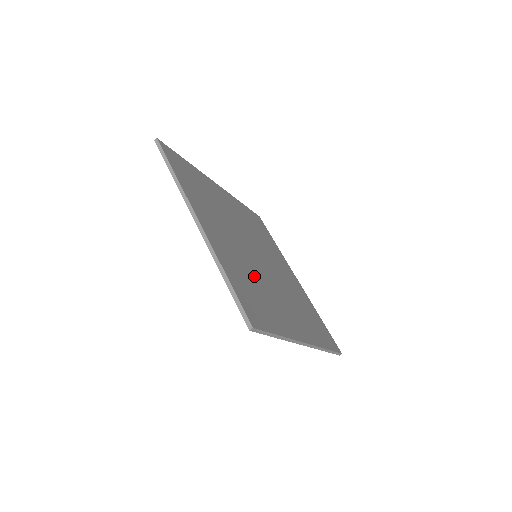
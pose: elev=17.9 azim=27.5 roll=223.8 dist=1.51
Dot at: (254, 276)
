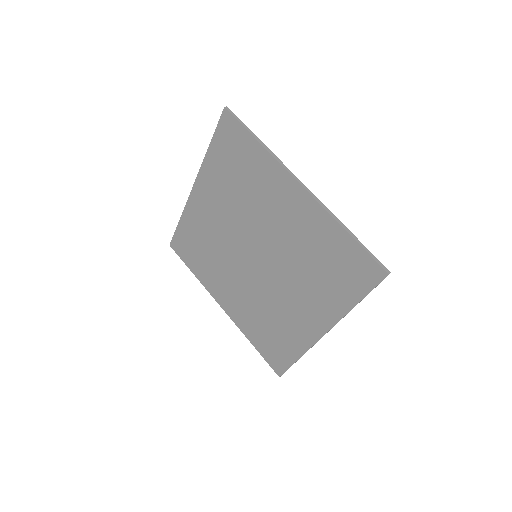
Dot at: (303, 259)
